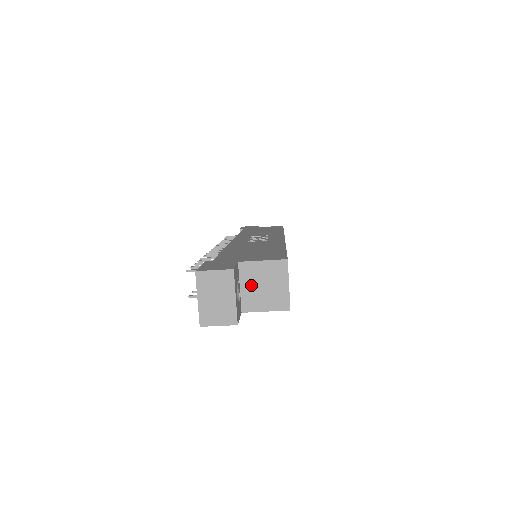
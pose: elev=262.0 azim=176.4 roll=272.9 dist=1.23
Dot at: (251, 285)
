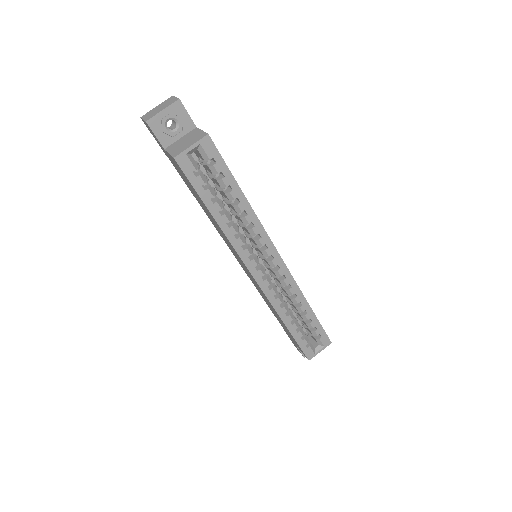
Dot at: (184, 139)
